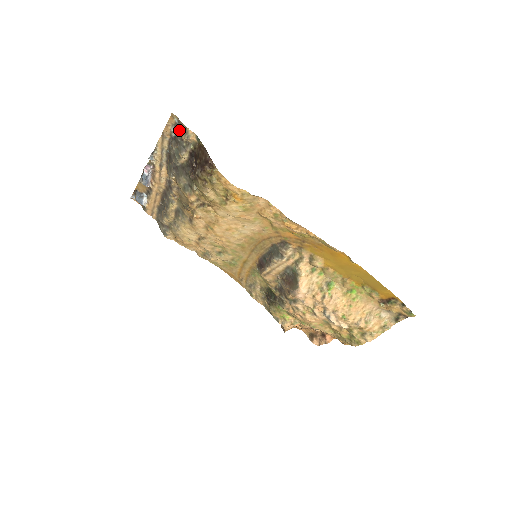
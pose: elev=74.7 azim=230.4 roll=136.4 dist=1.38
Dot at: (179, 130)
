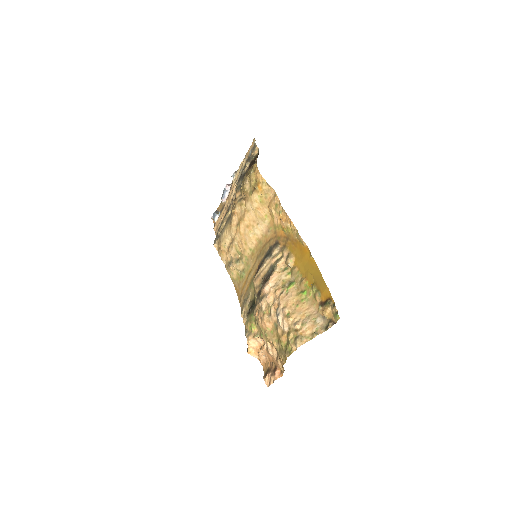
Dot at: (253, 149)
